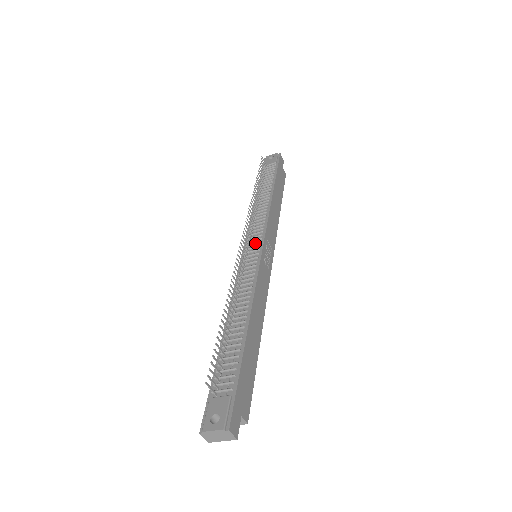
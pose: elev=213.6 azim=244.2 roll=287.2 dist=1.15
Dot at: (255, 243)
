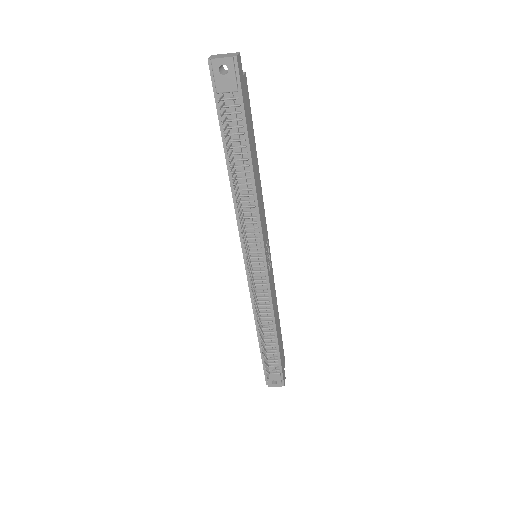
Dot at: (257, 259)
